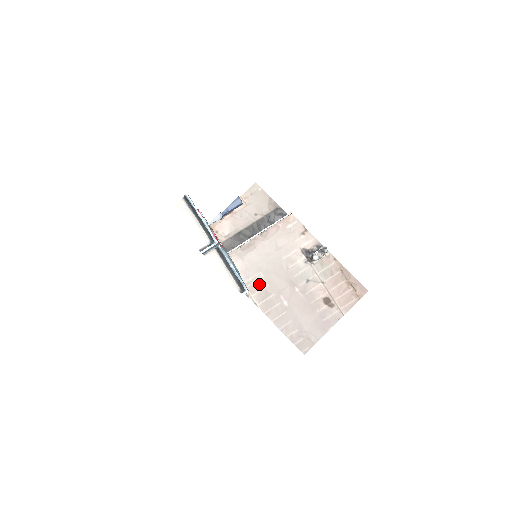
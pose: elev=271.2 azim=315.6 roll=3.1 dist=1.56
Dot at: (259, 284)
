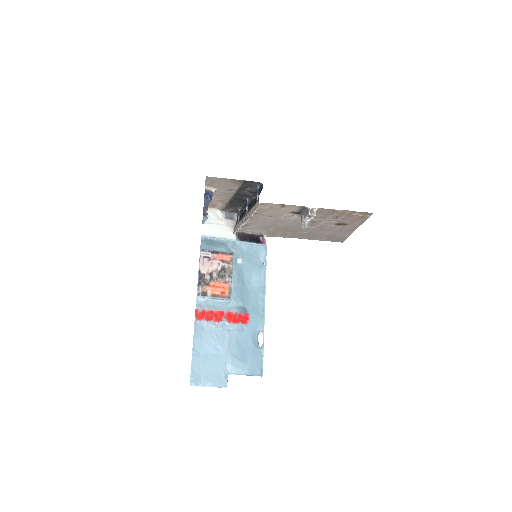
Dot at: (275, 232)
